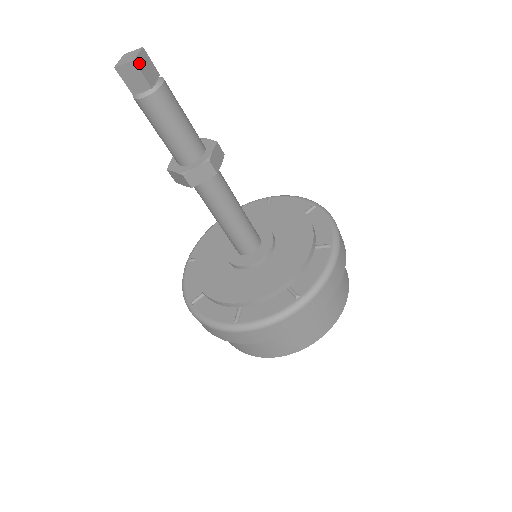
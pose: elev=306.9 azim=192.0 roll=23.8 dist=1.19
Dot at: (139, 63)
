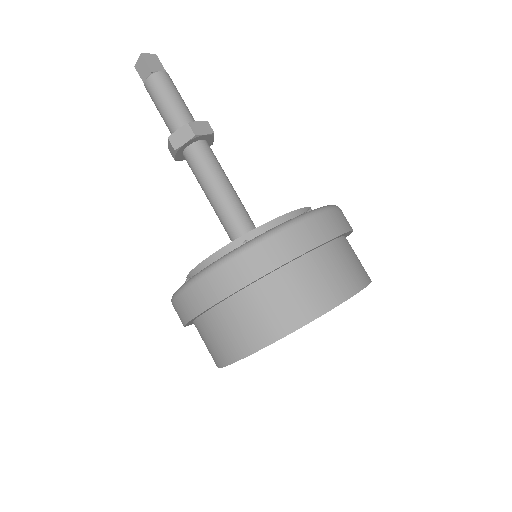
Dot at: (146, 57)
